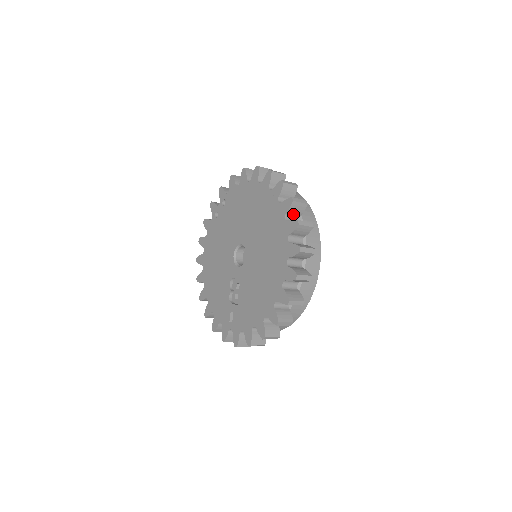
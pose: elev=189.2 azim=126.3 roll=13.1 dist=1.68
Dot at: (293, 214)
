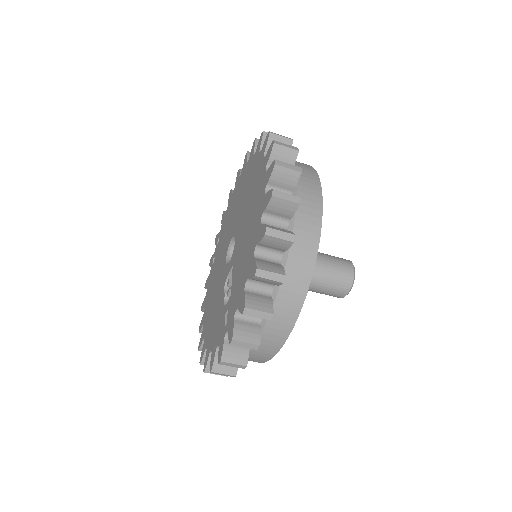
Dot at: occluded
